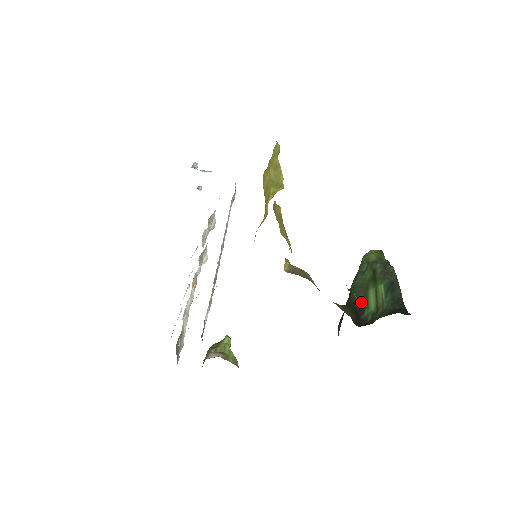
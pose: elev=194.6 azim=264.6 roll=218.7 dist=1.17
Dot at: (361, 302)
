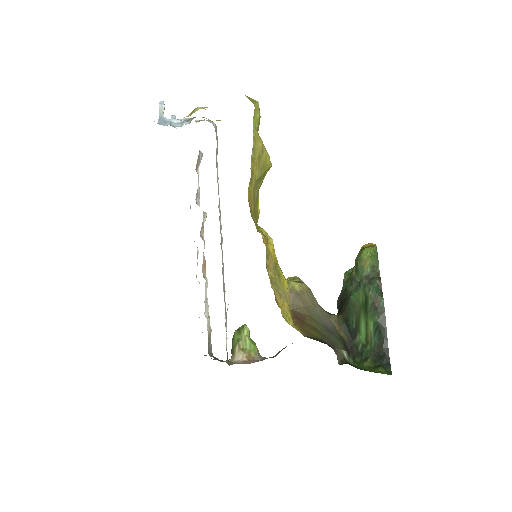
Dot at: (354, 324)
